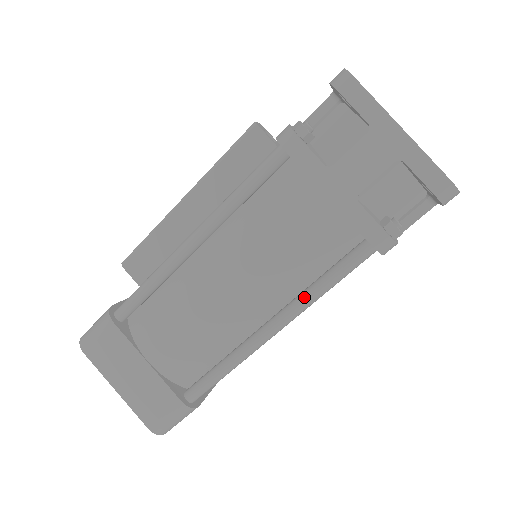
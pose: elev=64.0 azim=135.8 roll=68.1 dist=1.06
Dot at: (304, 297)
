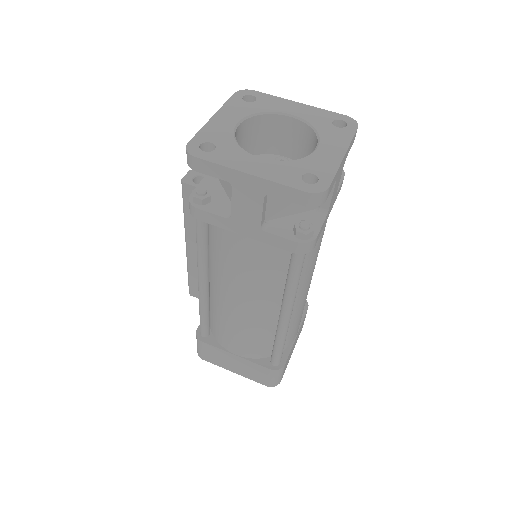
Dot at: (286, 294)
